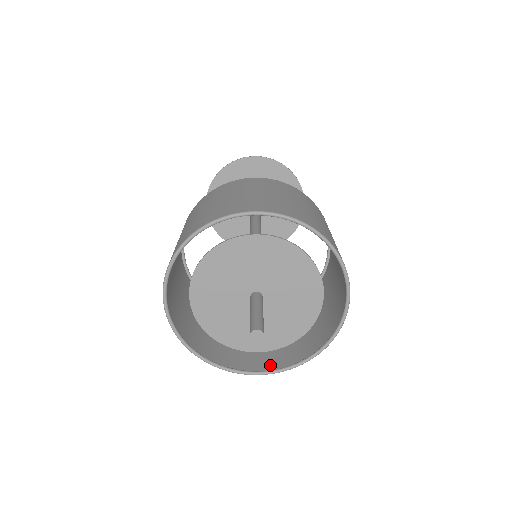
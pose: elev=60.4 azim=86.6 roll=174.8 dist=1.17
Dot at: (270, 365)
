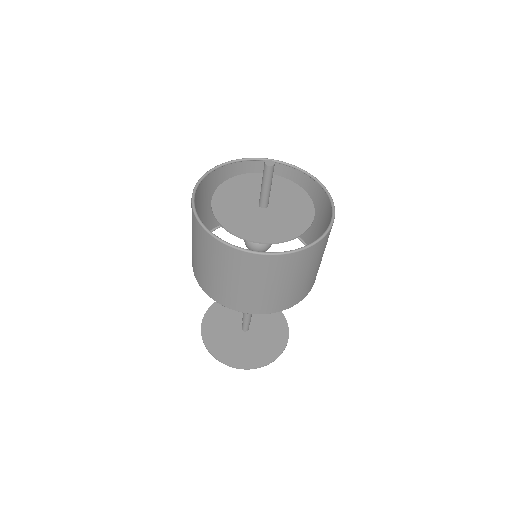
Dot at: (275, 262)
